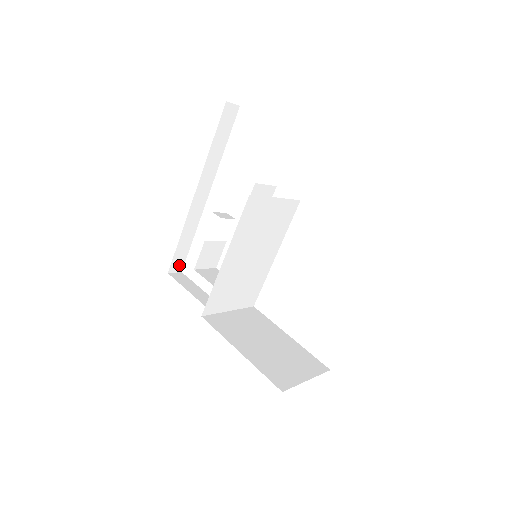
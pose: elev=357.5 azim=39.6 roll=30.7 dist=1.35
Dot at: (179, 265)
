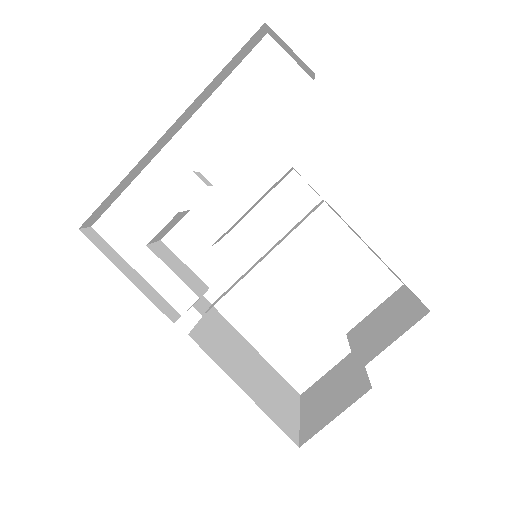
Dot at: (94, 218)
